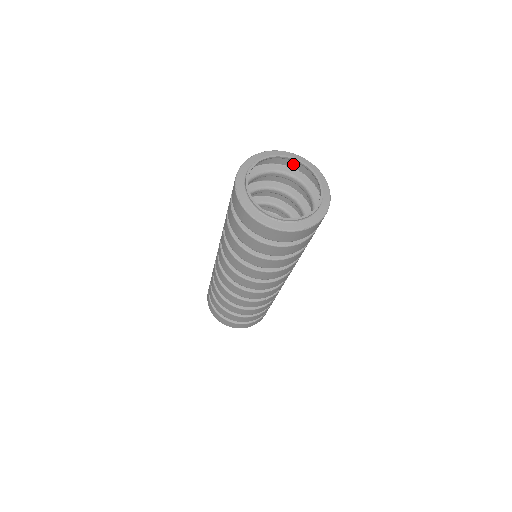
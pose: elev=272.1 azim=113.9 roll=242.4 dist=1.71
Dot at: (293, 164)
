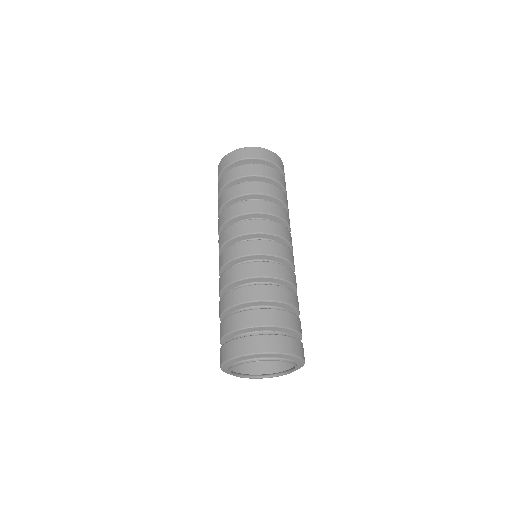
Dot at: (237, 346)
